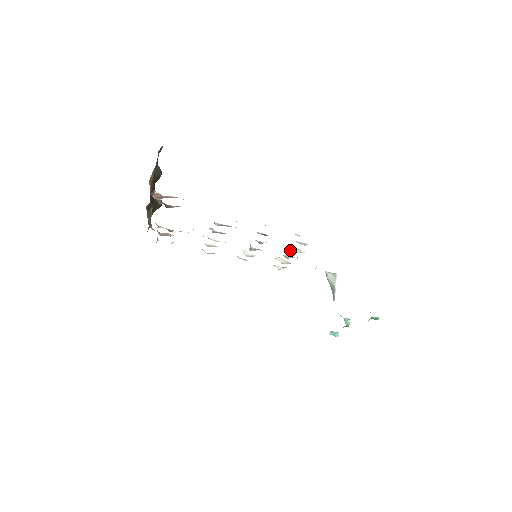
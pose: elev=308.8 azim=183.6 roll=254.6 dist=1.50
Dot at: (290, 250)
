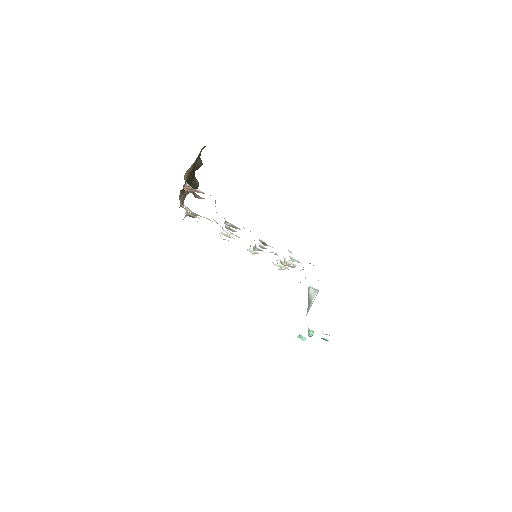
Dot at: (284, 260)
